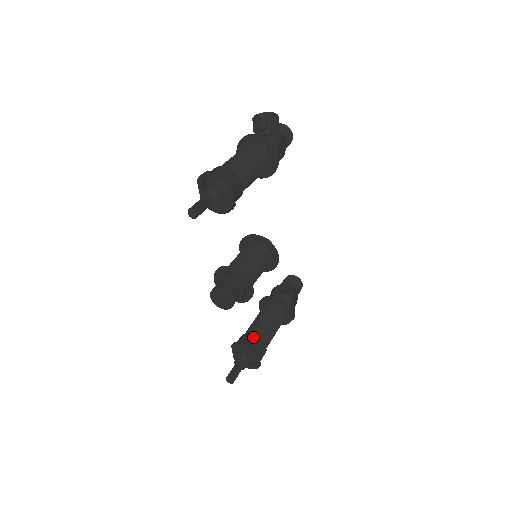
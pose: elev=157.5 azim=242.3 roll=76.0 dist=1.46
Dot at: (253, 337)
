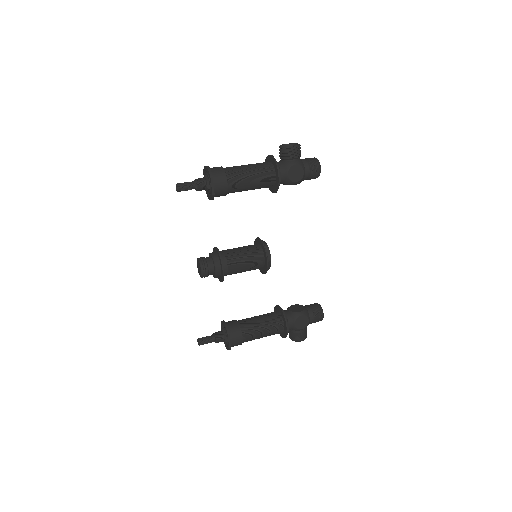
Dot at: (236, 323)
